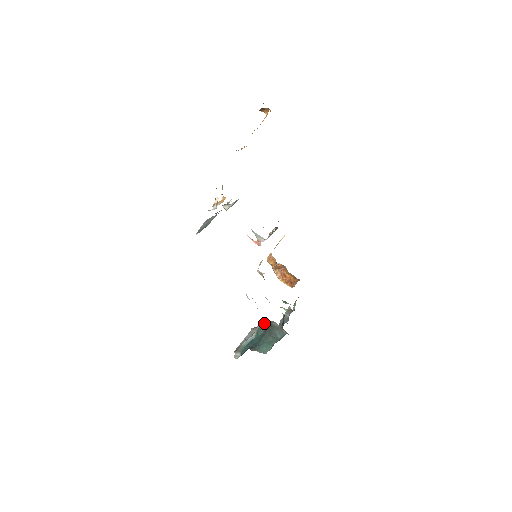
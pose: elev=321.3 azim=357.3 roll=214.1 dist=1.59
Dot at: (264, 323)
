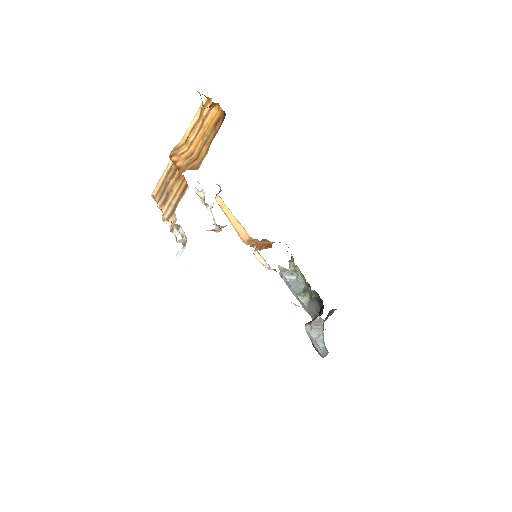
Dot at: occluded
